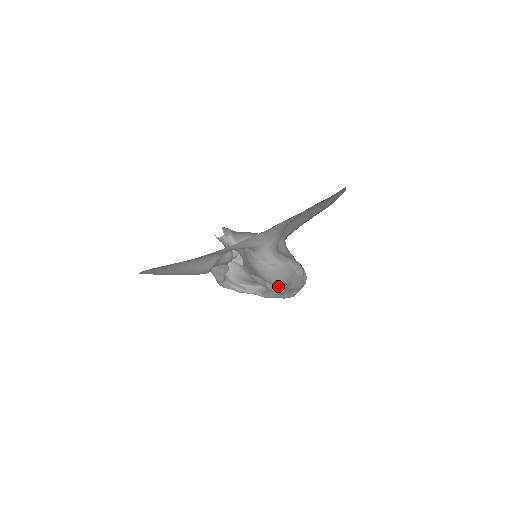
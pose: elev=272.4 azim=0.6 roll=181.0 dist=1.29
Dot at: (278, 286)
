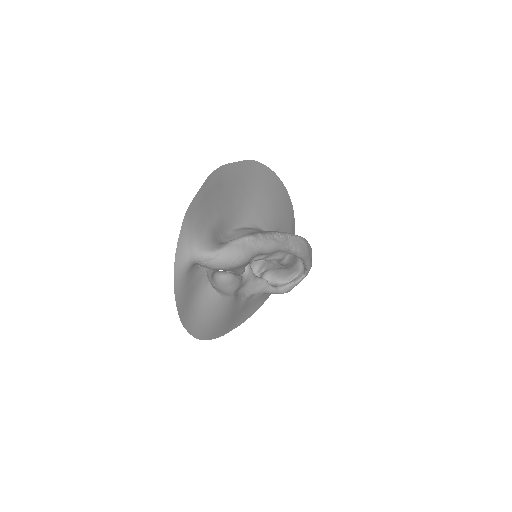
Dot at: (273, 258)
